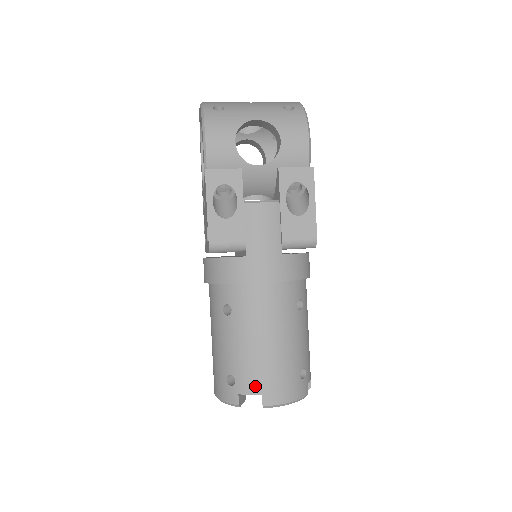
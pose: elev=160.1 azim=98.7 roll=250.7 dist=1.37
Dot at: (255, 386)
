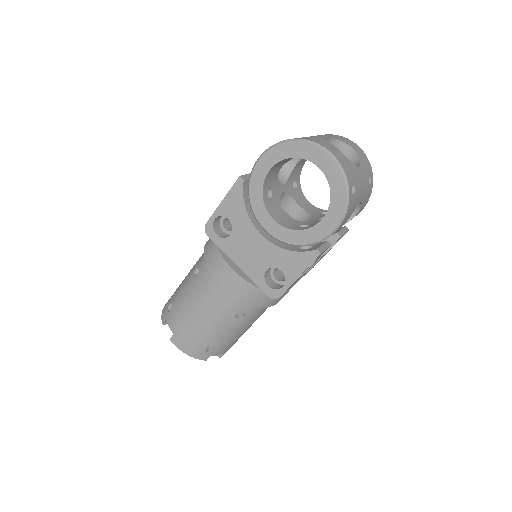
Dot at: (225, 351)
